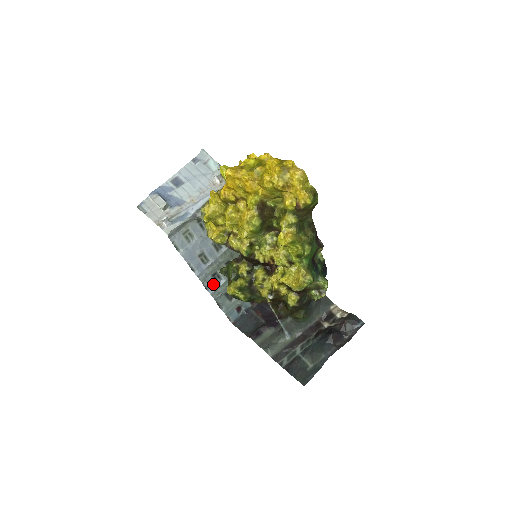
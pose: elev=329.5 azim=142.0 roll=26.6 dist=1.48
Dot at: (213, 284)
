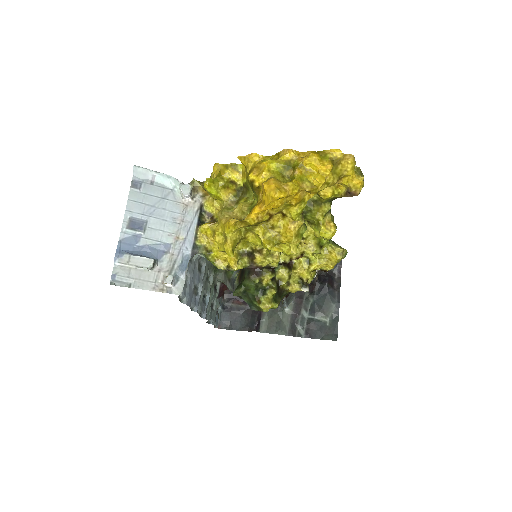
Dot at: (204, 307)
